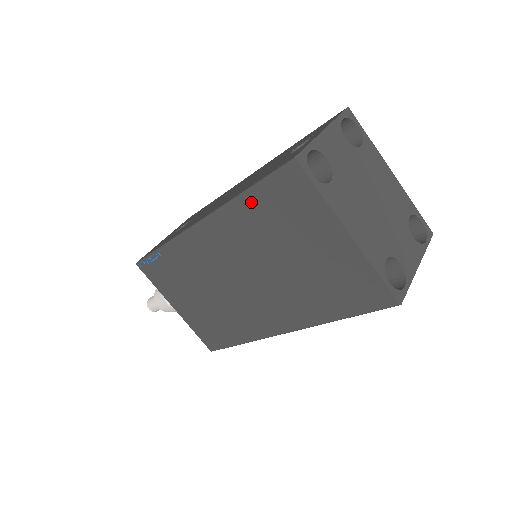
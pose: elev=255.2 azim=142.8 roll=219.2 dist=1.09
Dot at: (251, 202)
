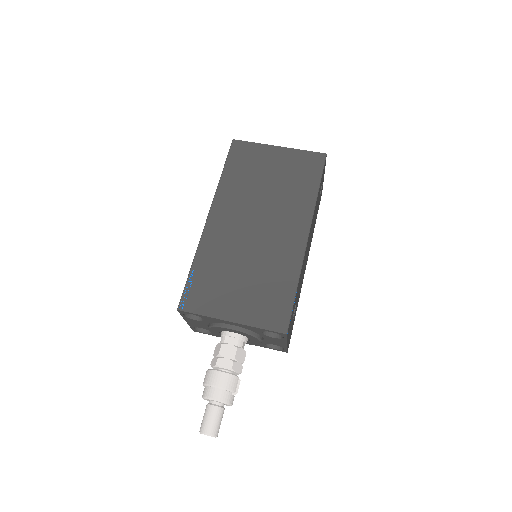
Dot at: (229, 174)
